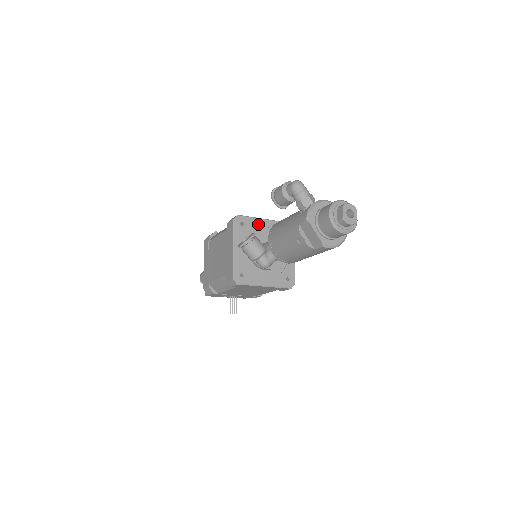
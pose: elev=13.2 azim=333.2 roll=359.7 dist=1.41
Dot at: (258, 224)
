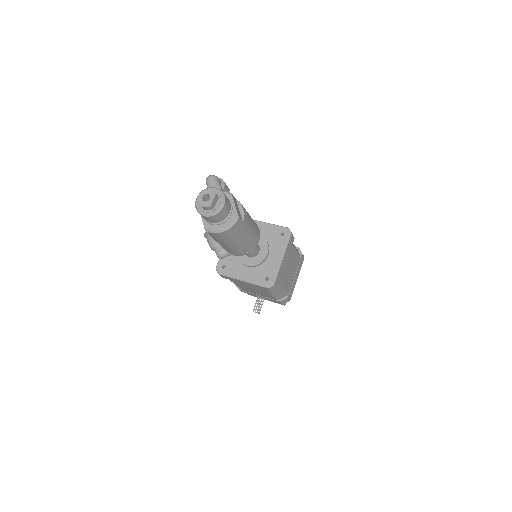
Dot at: occluded
